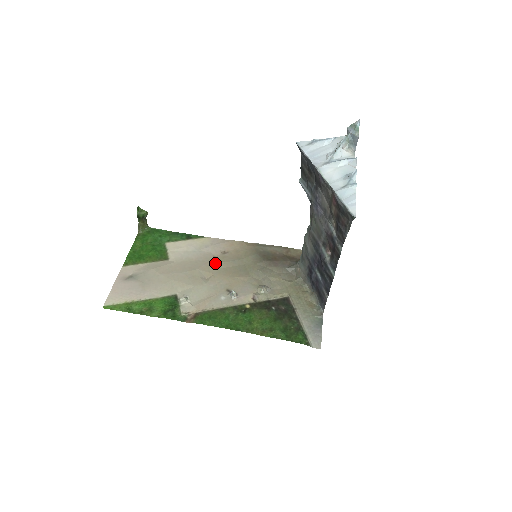
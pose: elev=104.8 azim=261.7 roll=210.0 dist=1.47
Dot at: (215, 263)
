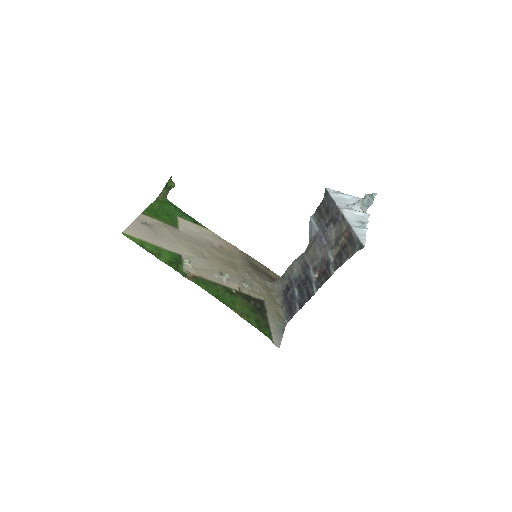
Dot at: (214, 250)
